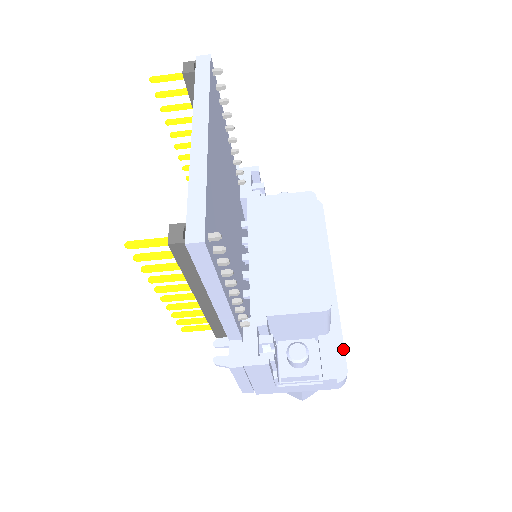
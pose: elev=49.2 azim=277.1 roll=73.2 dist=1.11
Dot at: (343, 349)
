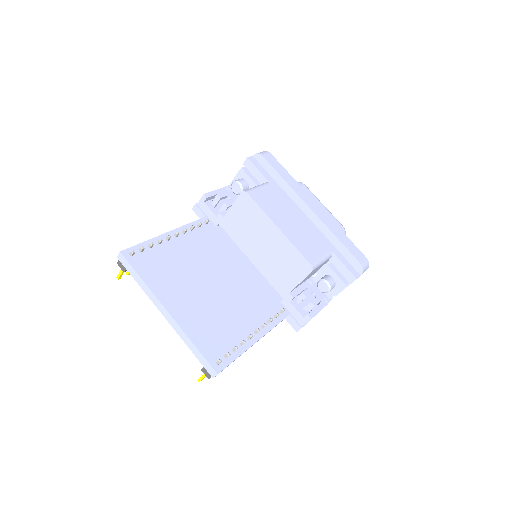
Dot at: (349, 253)
